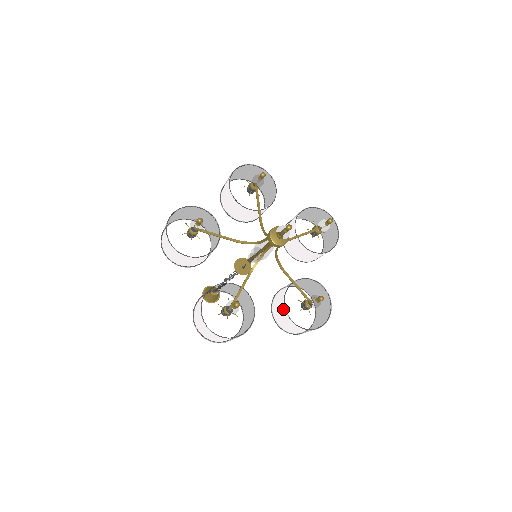
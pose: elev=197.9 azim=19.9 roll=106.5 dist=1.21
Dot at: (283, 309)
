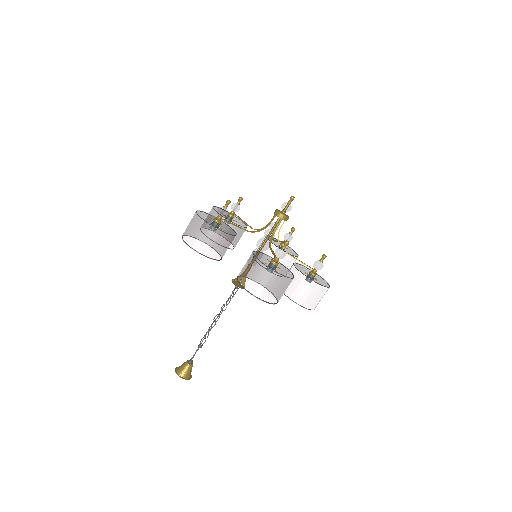
Dot at: occluded
